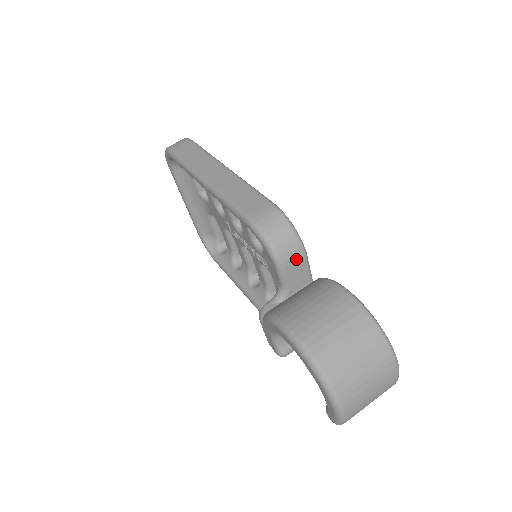
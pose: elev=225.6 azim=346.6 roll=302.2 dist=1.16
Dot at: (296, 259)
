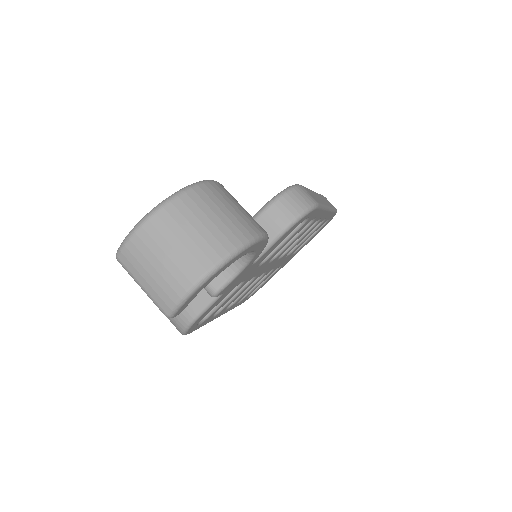
Dot at: (276, 221)
